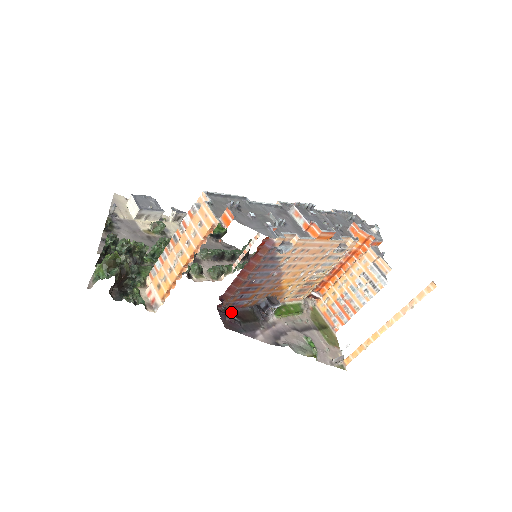
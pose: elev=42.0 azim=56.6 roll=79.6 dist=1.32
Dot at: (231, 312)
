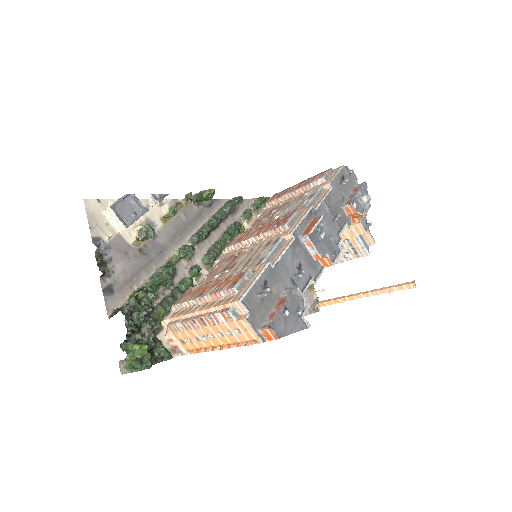
Dot at: occluded
